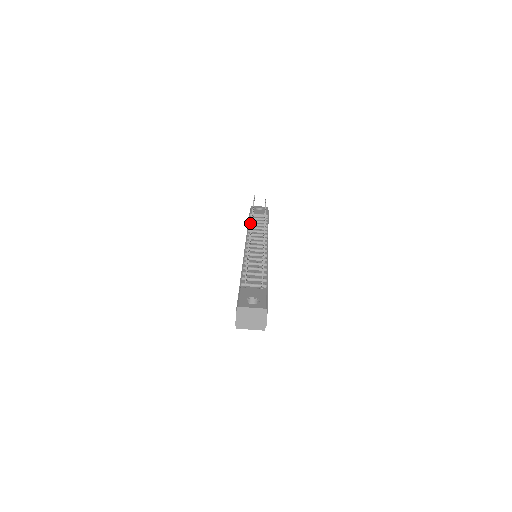
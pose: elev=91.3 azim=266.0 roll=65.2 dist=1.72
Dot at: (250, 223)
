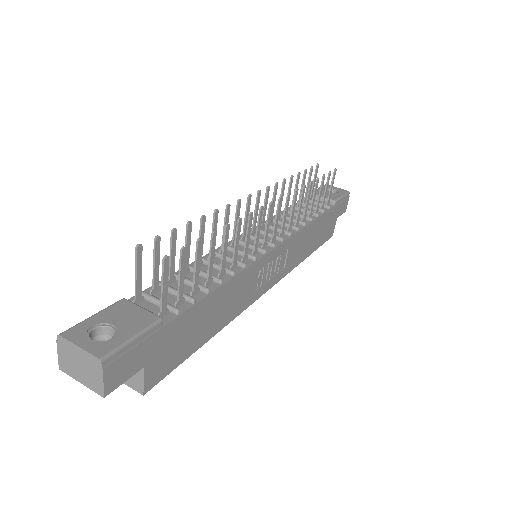
Dot at: occluded
